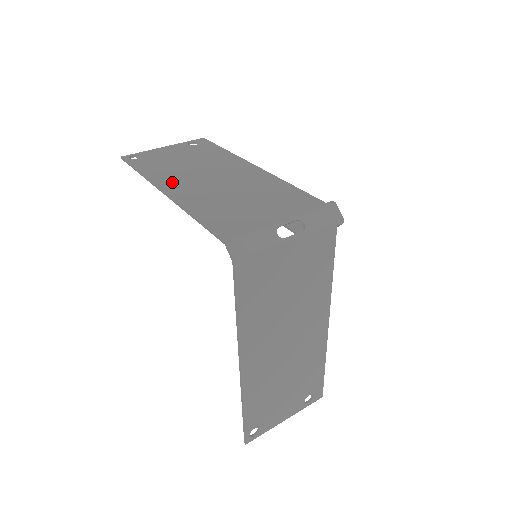
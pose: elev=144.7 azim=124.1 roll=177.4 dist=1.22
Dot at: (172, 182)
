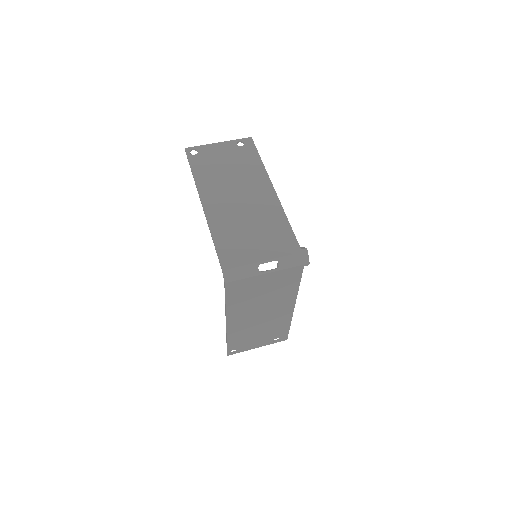
Dot at: (210, 194)
